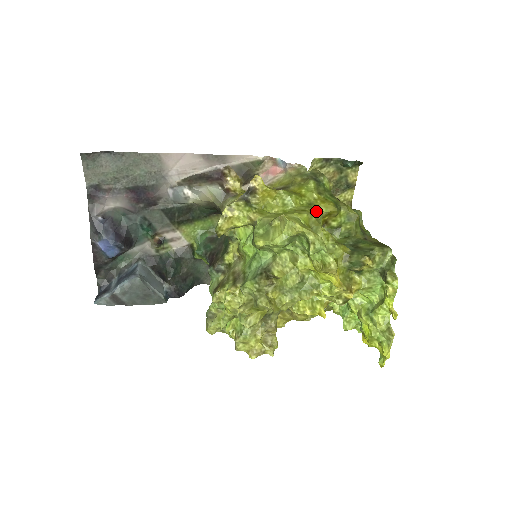
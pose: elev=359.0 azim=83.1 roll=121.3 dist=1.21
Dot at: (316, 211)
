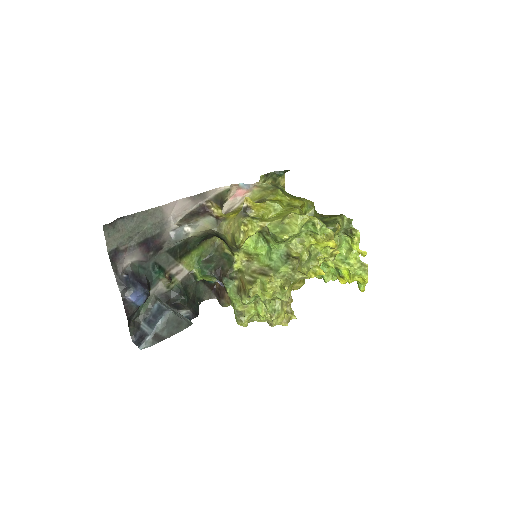
Dot at: (297, 207)
